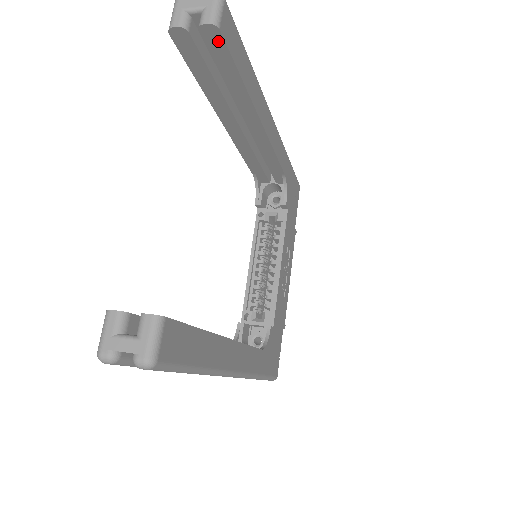
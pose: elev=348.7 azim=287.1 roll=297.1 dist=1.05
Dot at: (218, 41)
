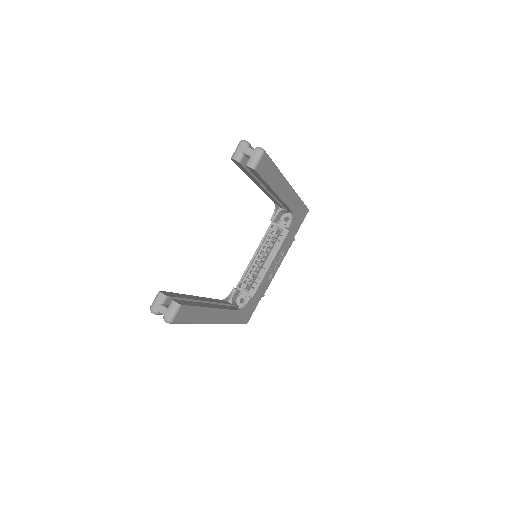
Dot at: (254, 171)
